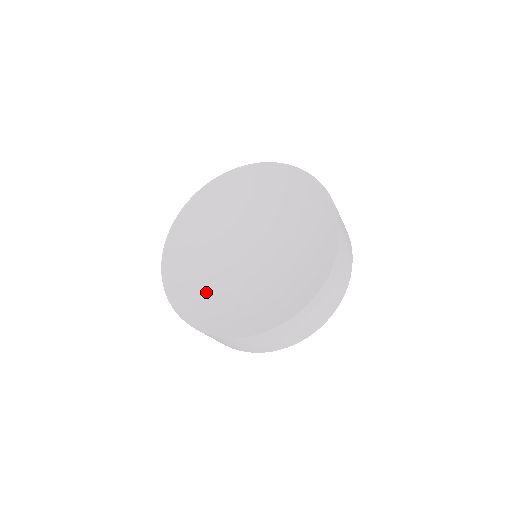
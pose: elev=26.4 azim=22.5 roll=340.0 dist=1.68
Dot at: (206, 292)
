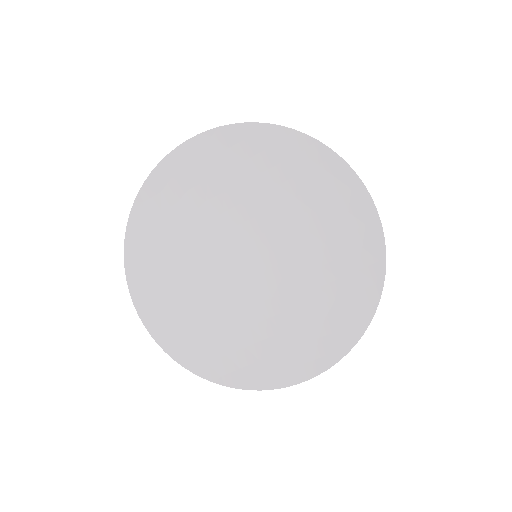
Dot at: (231, 338)
